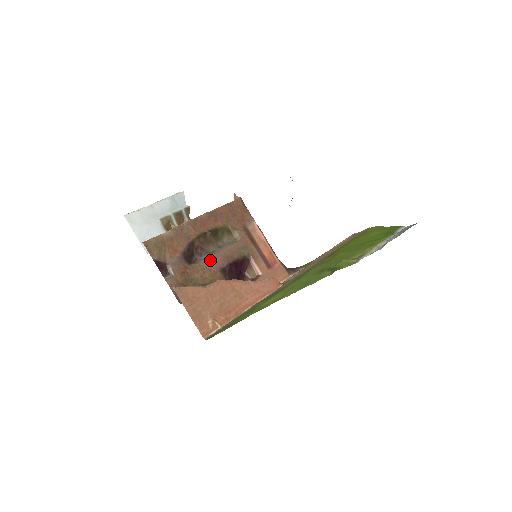
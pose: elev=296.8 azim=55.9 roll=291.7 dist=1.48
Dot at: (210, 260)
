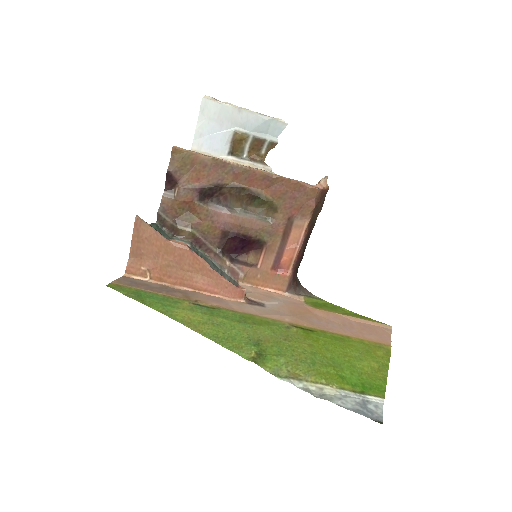
Dot at: (222, 214)
